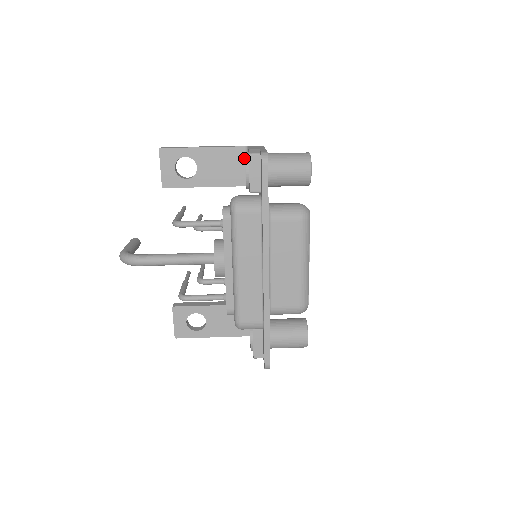
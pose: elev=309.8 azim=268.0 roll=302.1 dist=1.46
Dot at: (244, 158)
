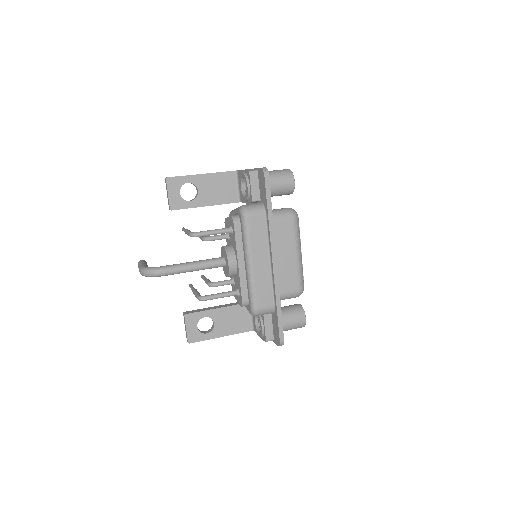
Dot at: (235, 180)
